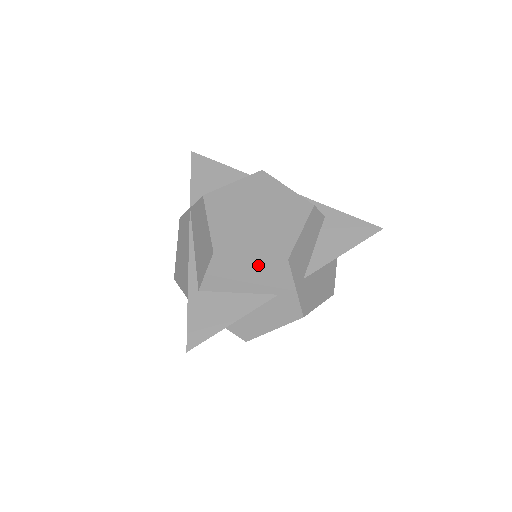
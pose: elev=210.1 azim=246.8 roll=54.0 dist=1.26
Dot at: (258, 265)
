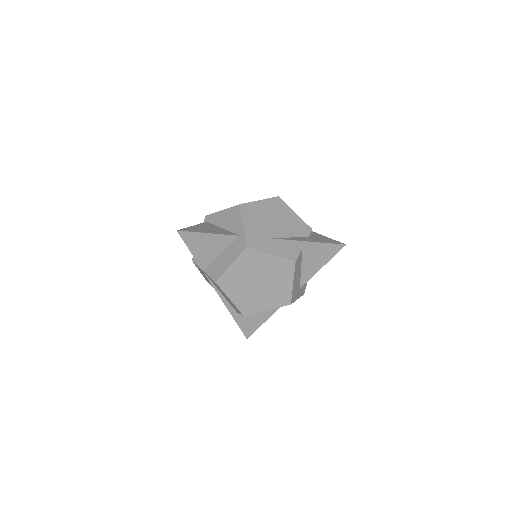
Dot at: occluded
